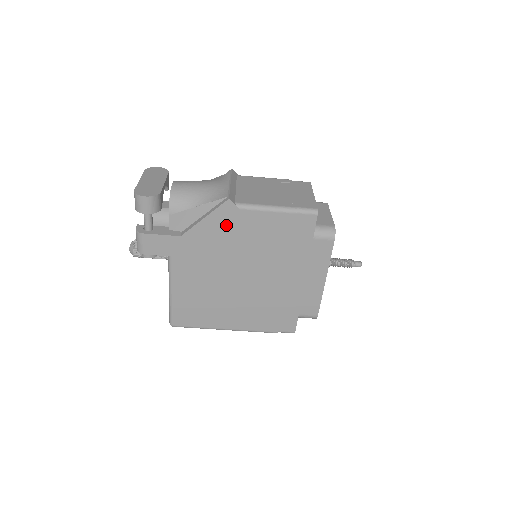
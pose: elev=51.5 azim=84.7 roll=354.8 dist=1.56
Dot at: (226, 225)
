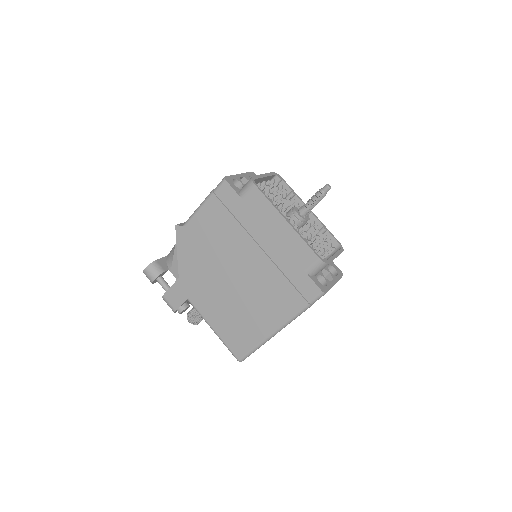
Dot at: (190, 245)
